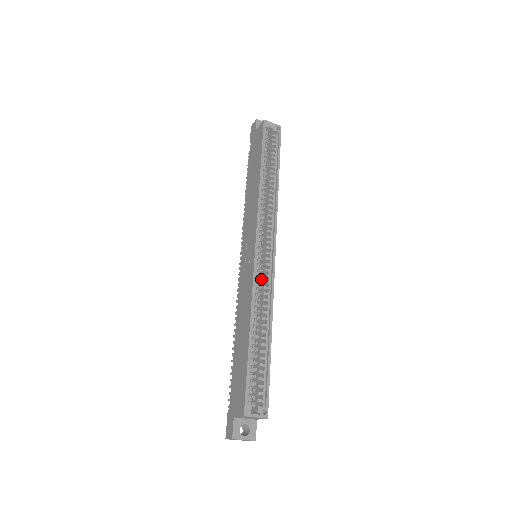
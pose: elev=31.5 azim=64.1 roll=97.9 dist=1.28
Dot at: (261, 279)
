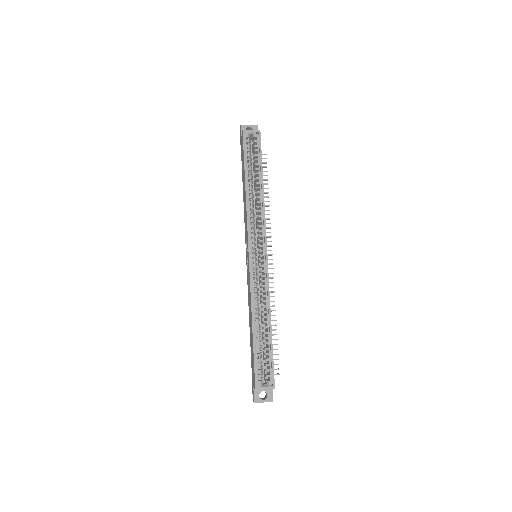
Dot at: (260, 277)
